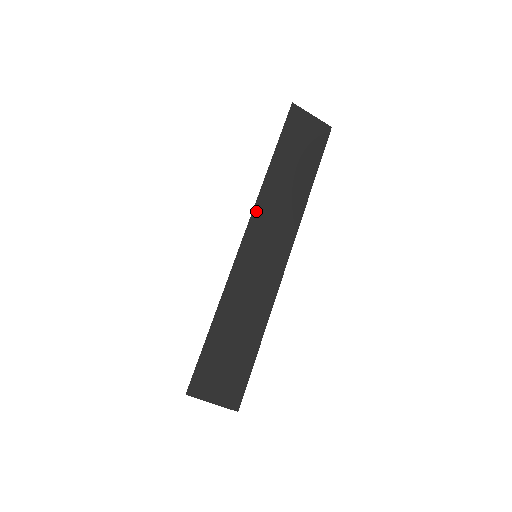
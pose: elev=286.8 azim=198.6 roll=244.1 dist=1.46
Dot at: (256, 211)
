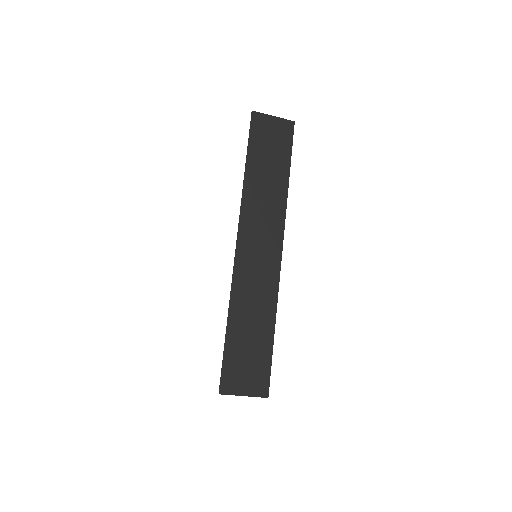
Dot at: (242, 220)
